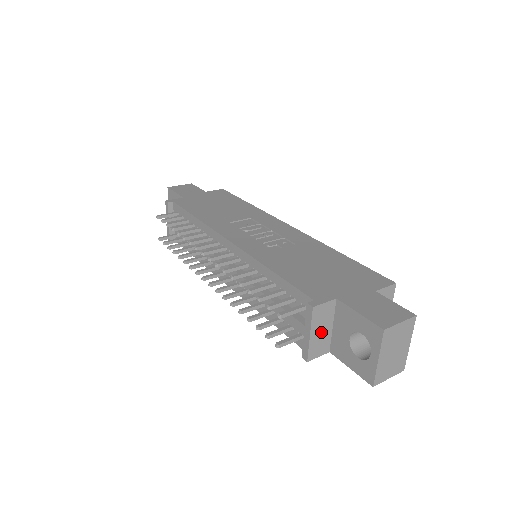
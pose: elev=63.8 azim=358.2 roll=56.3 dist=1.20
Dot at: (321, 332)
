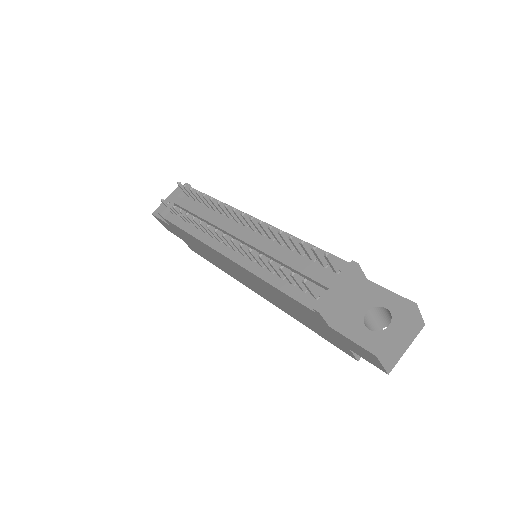
Dot at: (342, 296)
